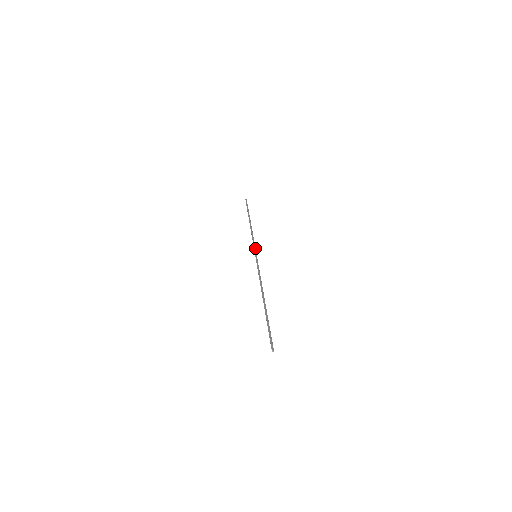
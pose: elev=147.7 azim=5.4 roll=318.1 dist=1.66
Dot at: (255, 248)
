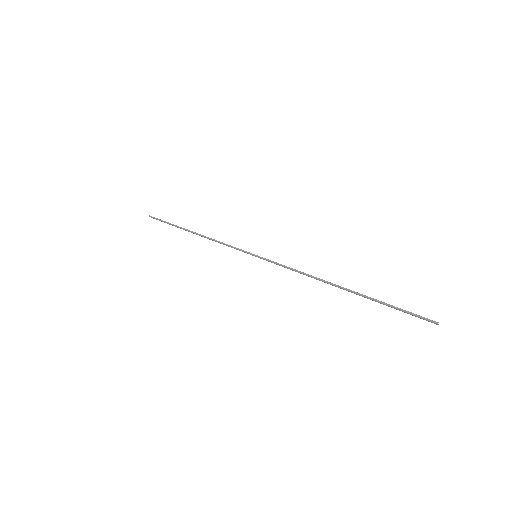
Dot at: (242, 250)
